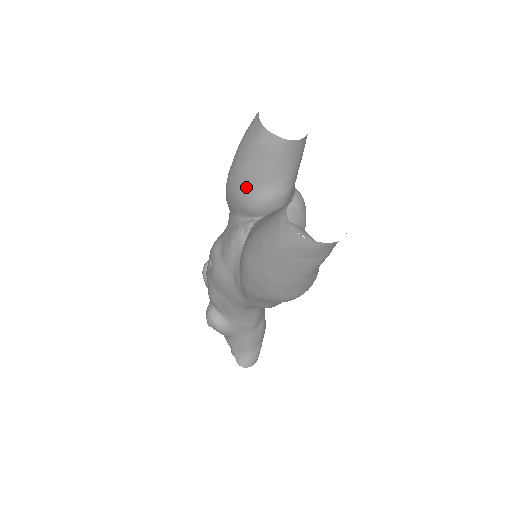
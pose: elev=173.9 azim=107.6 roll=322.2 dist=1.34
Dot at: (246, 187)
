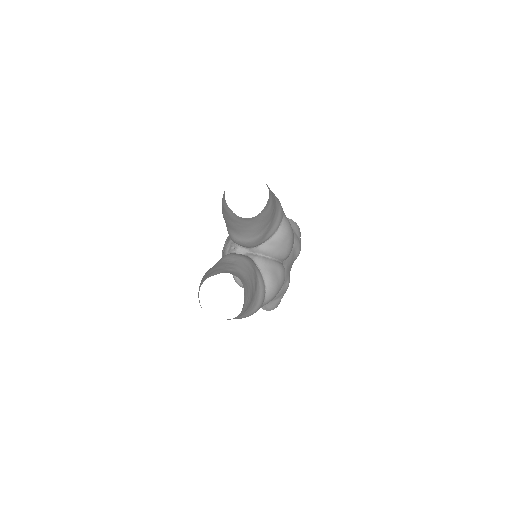
Dot at: (226, 224)
